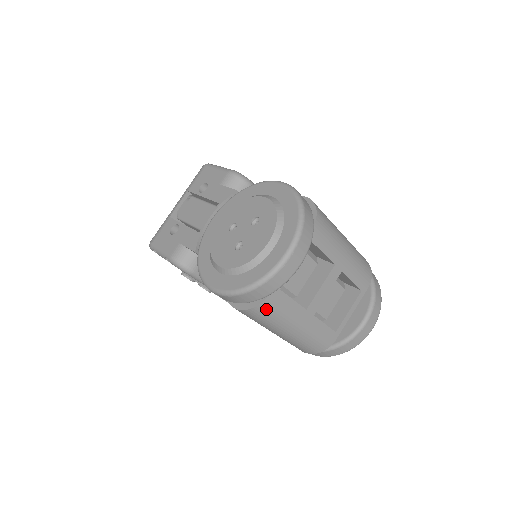
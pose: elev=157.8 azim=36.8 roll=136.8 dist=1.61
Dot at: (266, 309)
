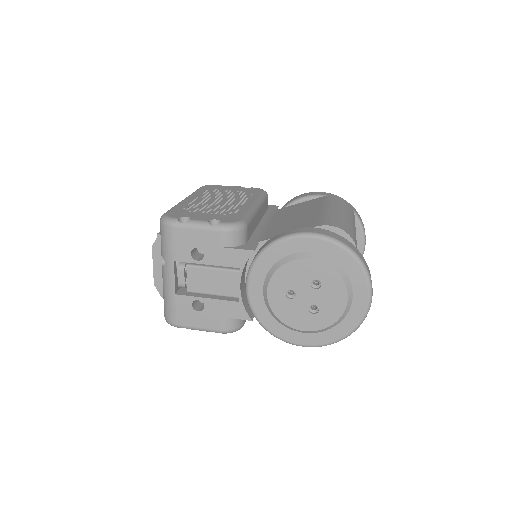
Dot at: occluded
